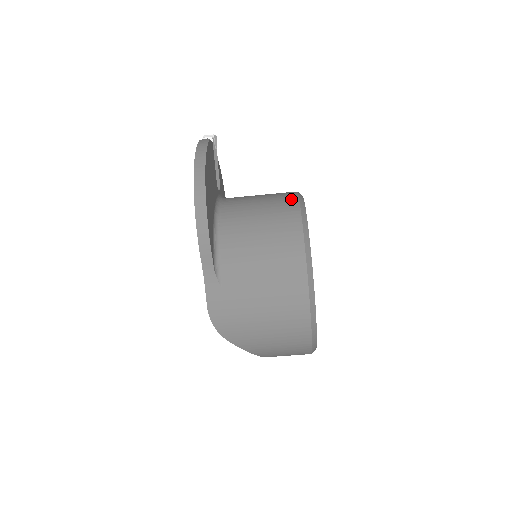
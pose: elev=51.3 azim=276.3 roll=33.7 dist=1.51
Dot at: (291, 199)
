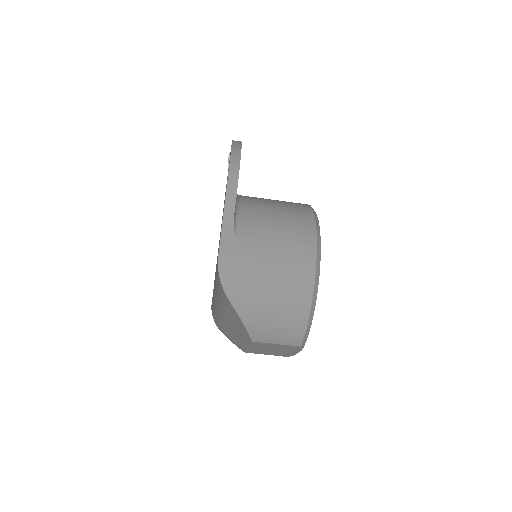
Dot at: occluded
